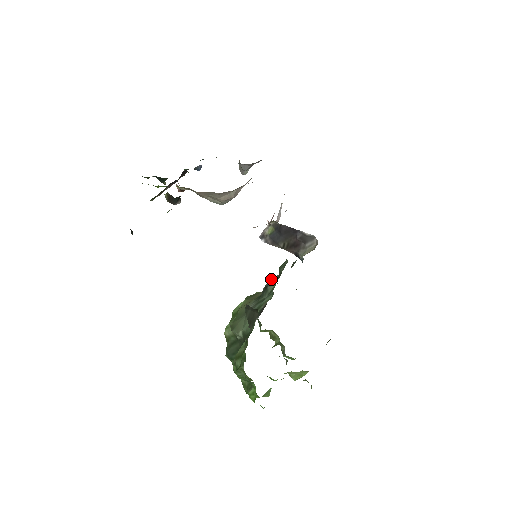
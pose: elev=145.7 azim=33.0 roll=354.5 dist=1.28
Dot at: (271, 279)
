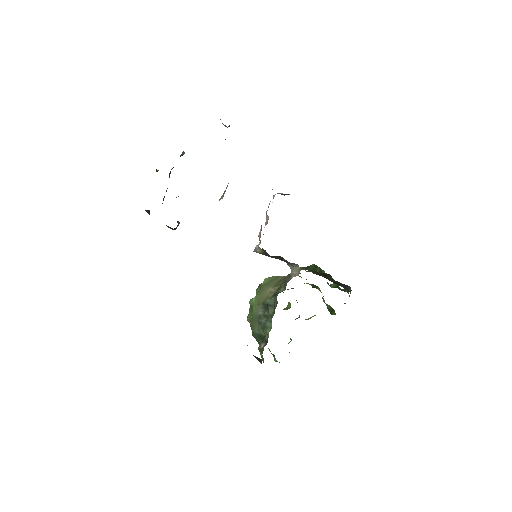
Dot at: (270, 299)
